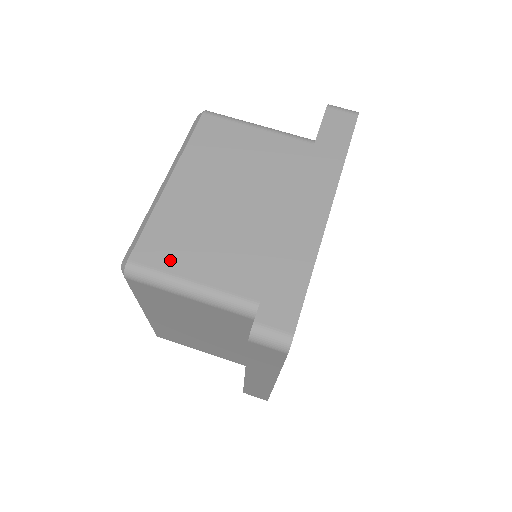
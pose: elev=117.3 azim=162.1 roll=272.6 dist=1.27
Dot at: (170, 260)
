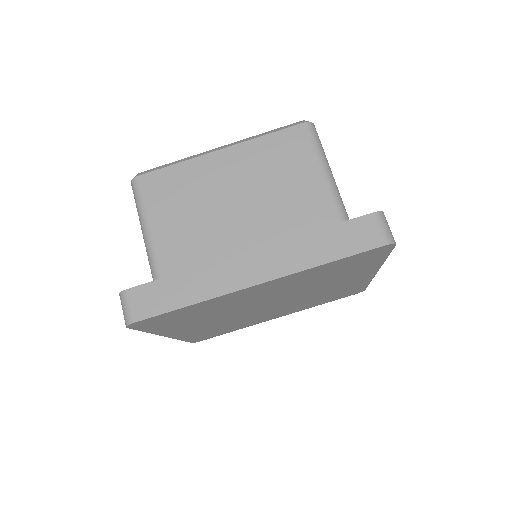
Dot at: (156, 202)
